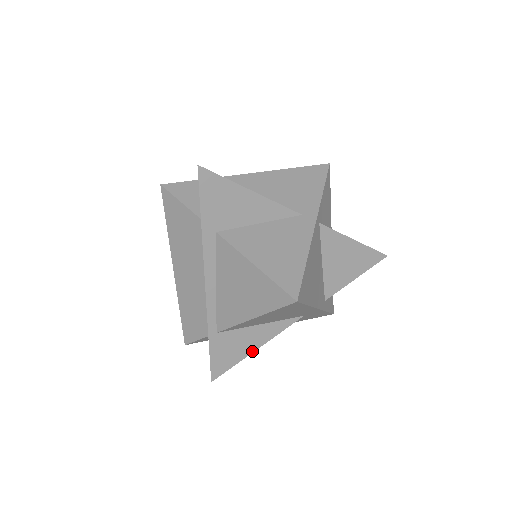
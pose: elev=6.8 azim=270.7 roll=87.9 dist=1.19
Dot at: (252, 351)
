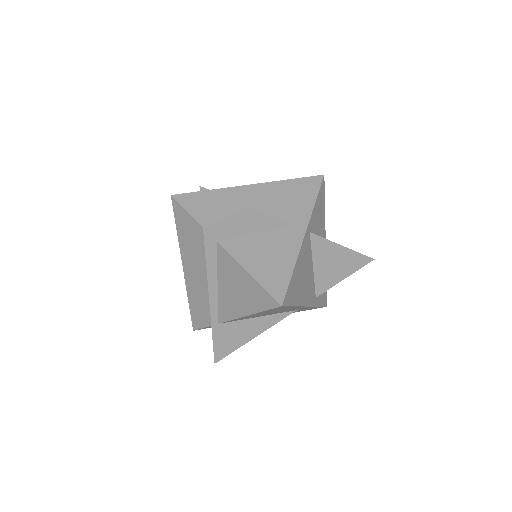
Dot at: (250, 339)
